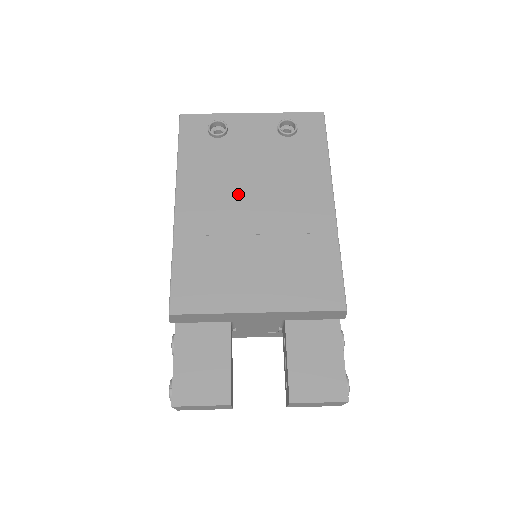
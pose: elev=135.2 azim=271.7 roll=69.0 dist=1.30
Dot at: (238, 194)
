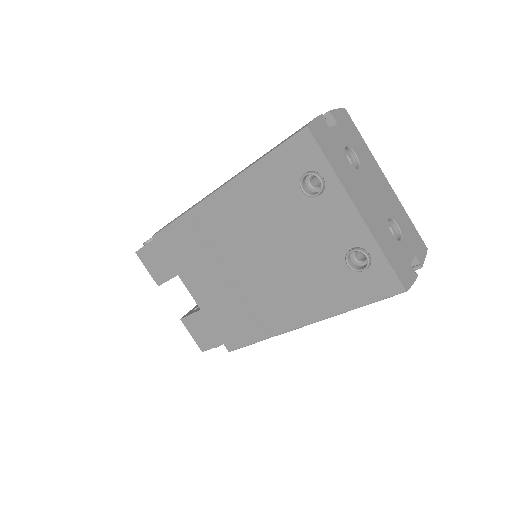
Dot at: (258, 242)
